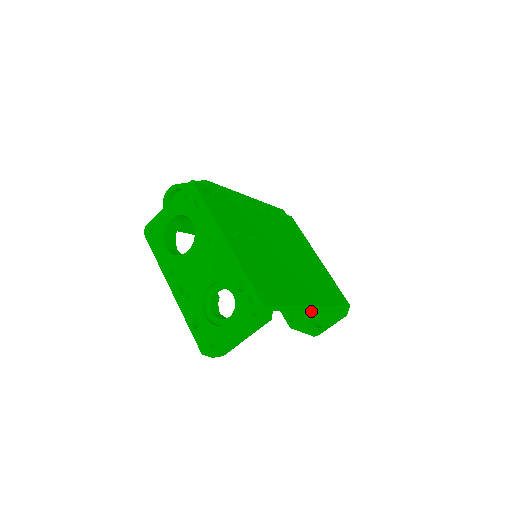
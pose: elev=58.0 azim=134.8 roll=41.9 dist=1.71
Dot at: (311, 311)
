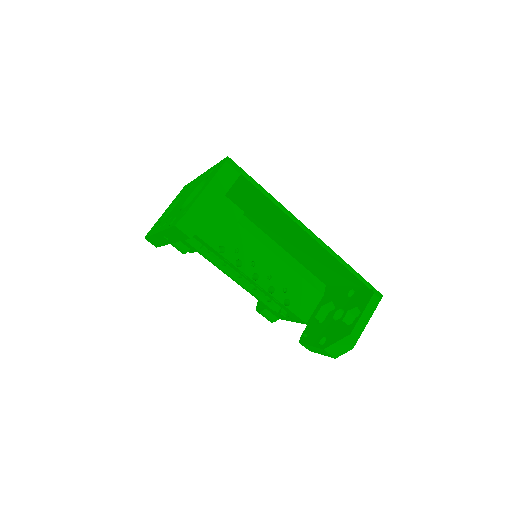
Dot at: (341, 318)
